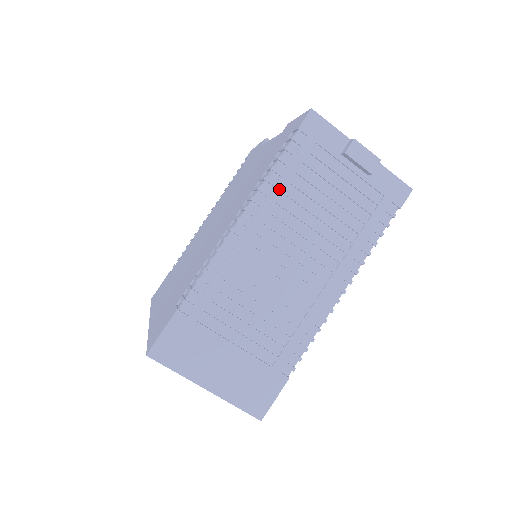
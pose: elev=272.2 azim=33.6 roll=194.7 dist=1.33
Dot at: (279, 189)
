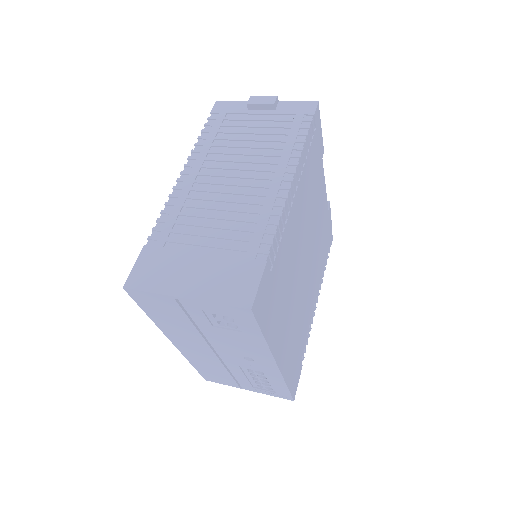
Dot at: (207, 145)
